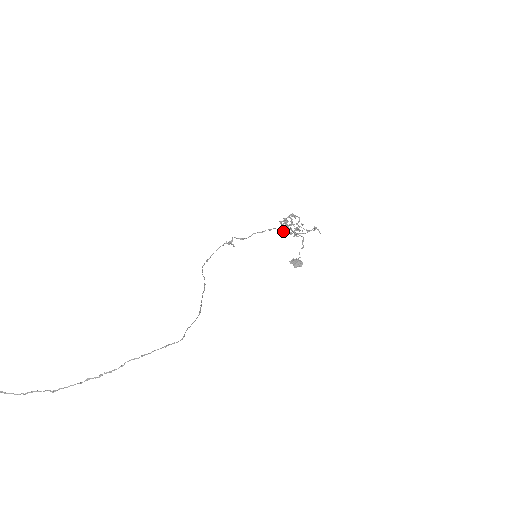
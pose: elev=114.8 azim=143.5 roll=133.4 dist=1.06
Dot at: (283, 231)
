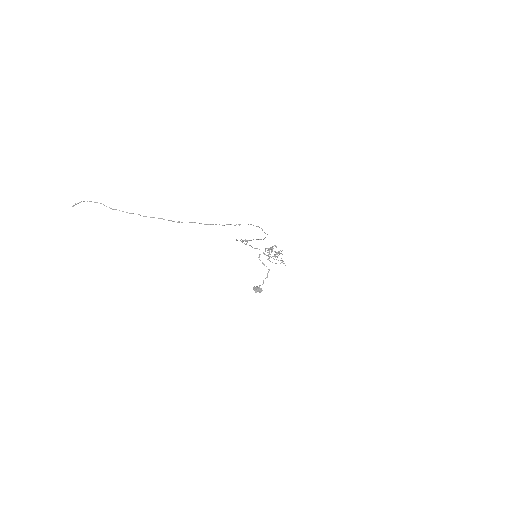
Dot at: occluded
